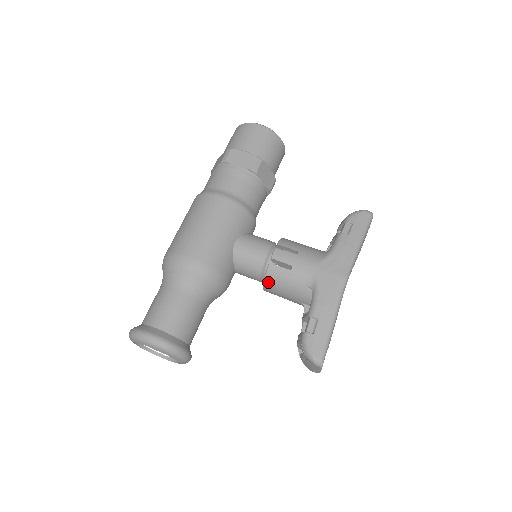
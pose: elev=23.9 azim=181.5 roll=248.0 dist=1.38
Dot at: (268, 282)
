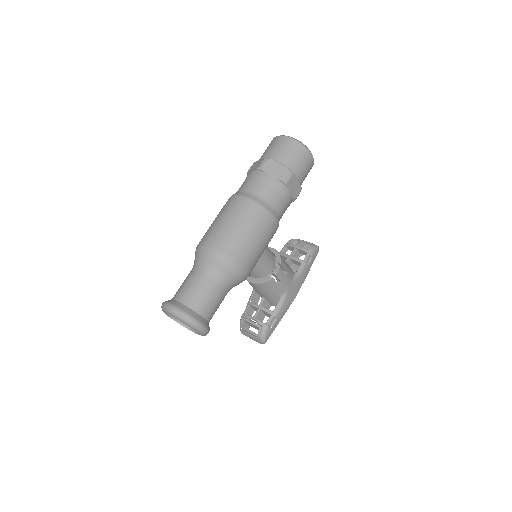
Dot at: (261, 285)
